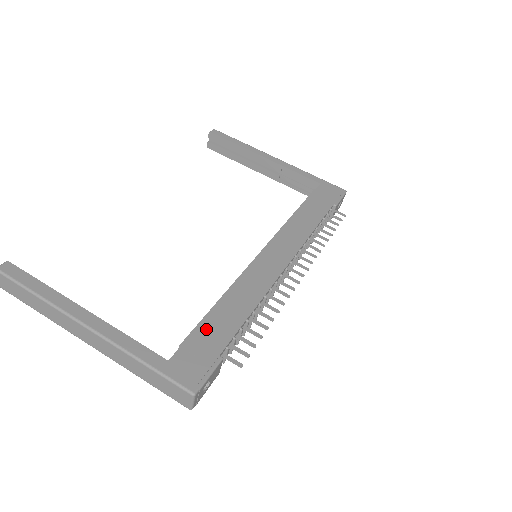
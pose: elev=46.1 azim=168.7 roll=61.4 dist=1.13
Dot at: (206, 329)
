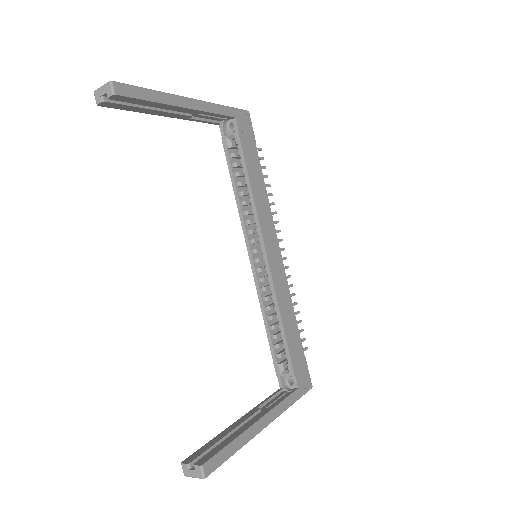
Dot at: (293, 351)
